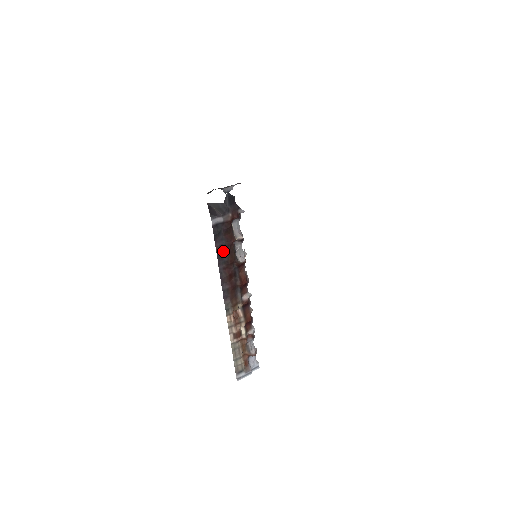
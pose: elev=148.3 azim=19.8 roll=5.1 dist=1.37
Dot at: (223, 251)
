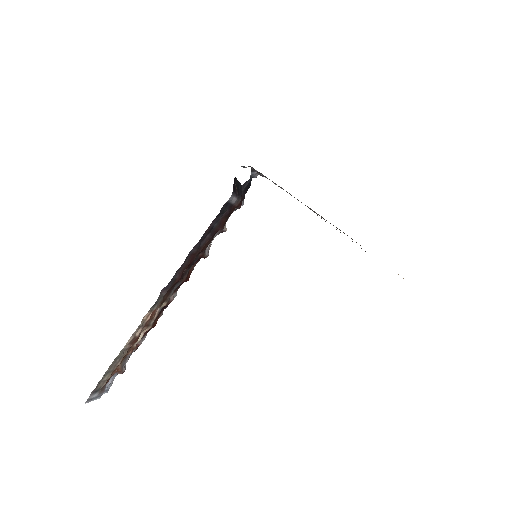
Dot at: (207, 234)
